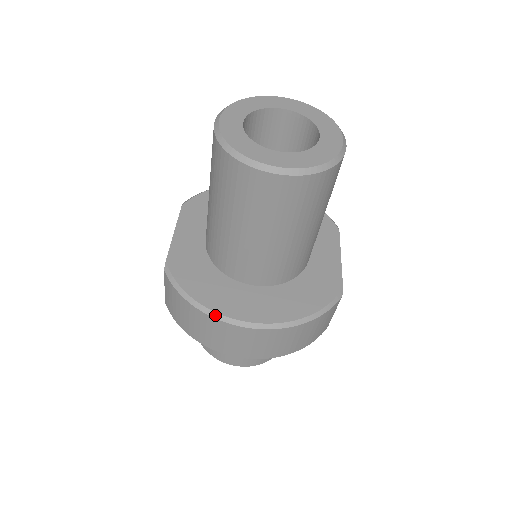
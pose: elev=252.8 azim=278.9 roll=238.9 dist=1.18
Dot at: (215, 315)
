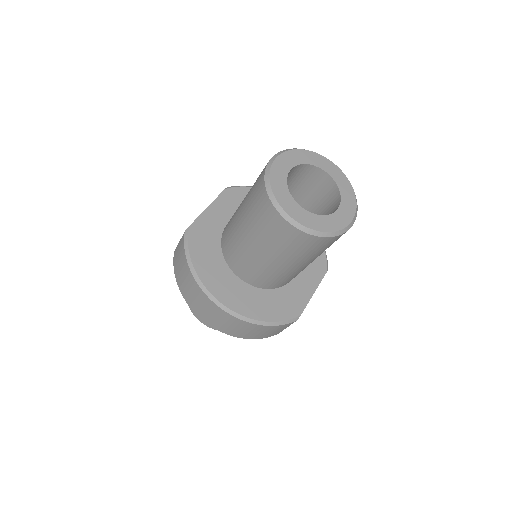
Dot at: (200, 284)
